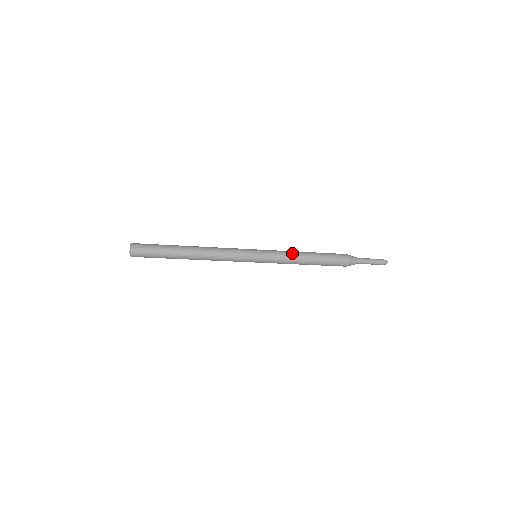
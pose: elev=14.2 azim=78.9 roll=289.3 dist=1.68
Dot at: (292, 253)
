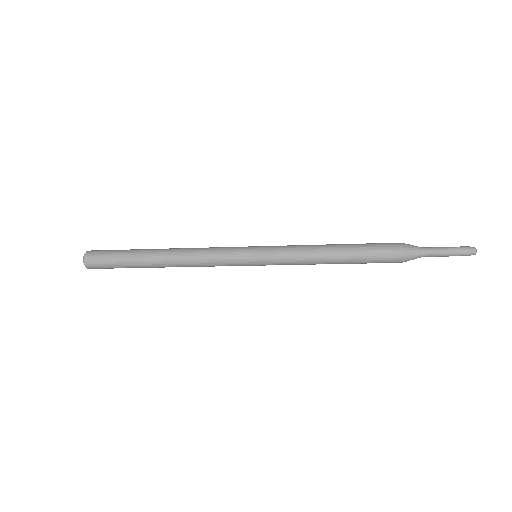
Dot at: (309, 247)
